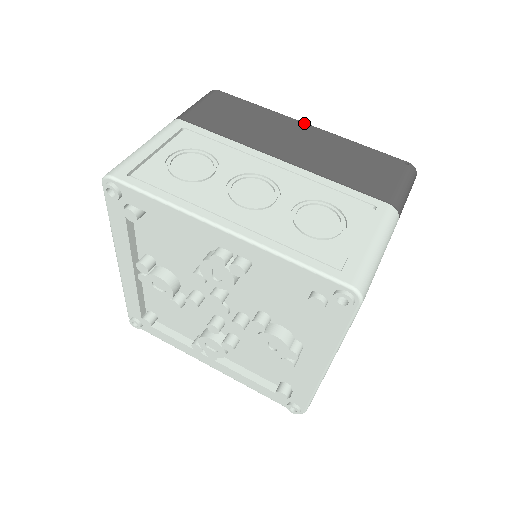
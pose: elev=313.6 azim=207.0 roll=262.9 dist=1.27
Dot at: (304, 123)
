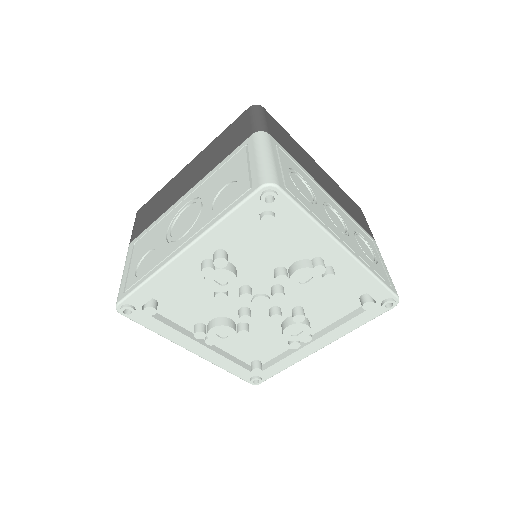
Dot at: occluded
